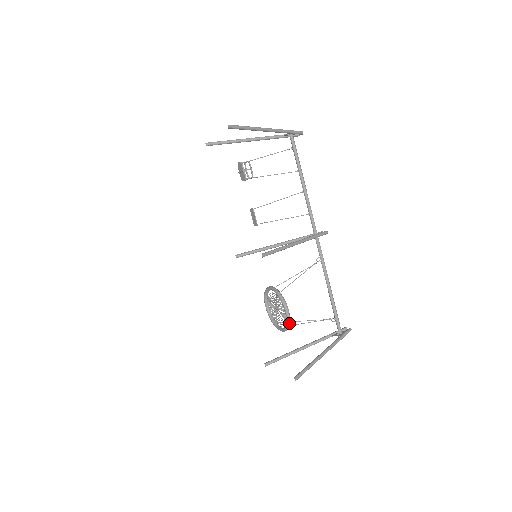
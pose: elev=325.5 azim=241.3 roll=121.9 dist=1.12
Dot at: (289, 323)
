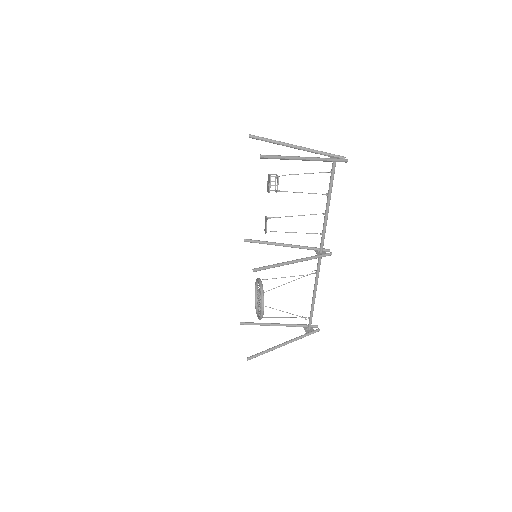
Dot at: (261, 318)
